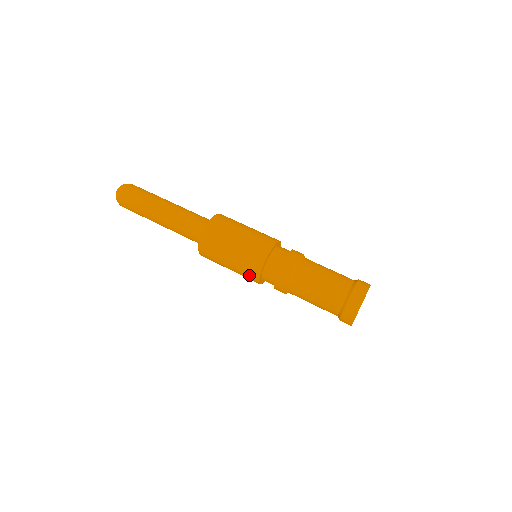
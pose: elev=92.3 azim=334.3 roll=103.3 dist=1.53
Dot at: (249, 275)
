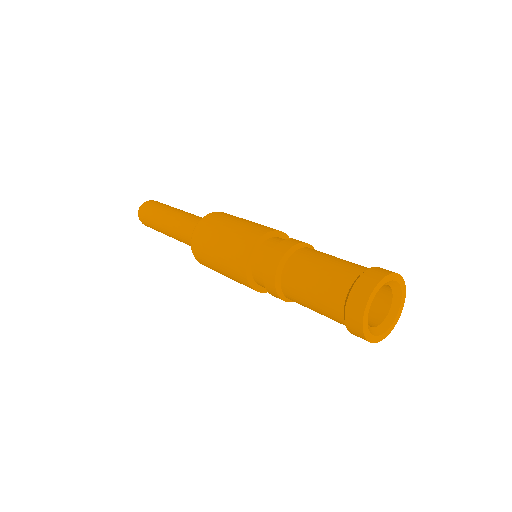
Dot at: (236, 261)
